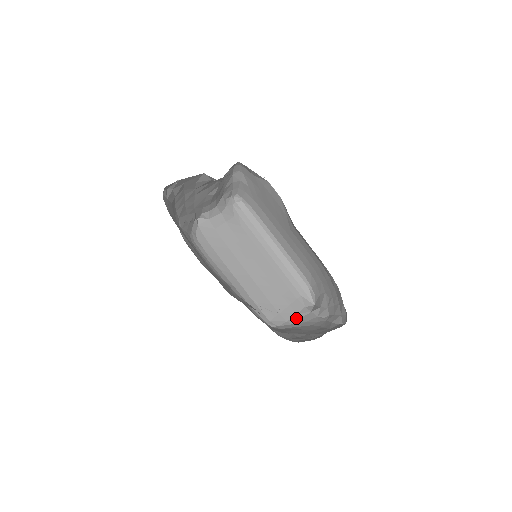
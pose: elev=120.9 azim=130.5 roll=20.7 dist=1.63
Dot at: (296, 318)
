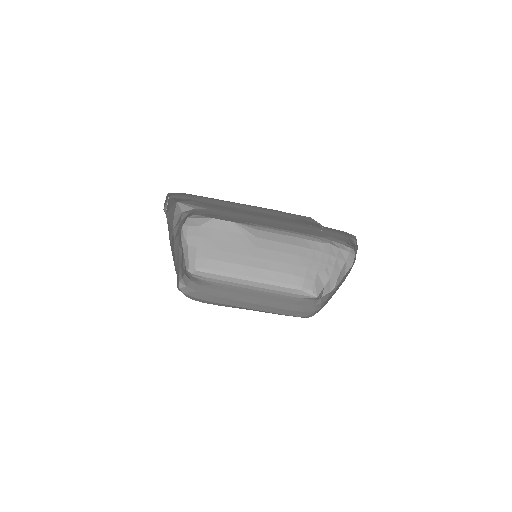
Dot at: (318, 306)
